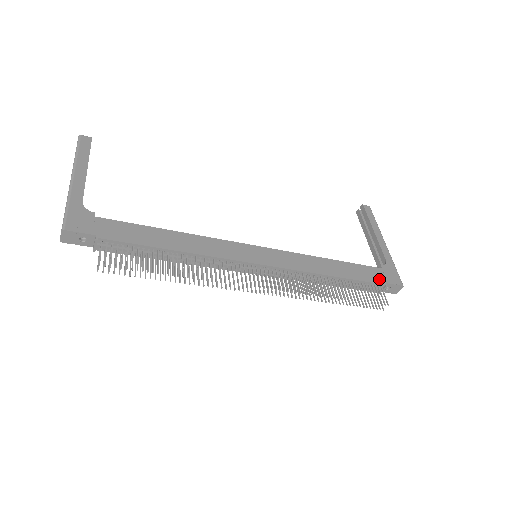
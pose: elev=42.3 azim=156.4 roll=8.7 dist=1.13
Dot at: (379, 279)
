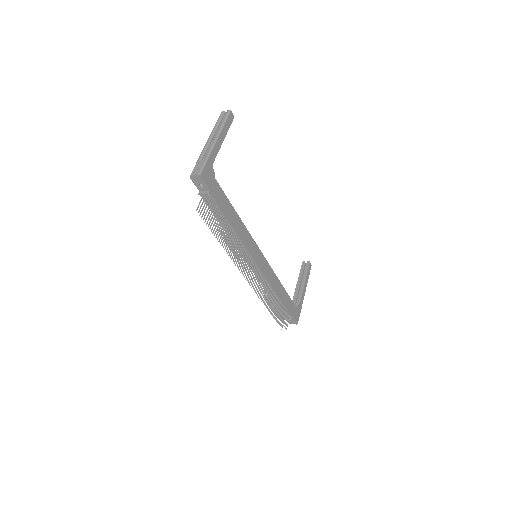
Dot at: (292, 312)
